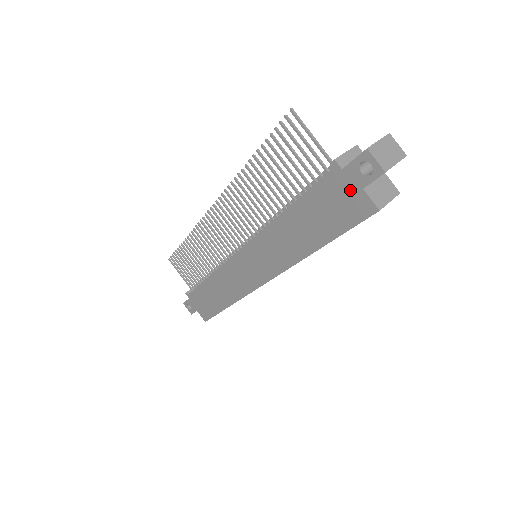
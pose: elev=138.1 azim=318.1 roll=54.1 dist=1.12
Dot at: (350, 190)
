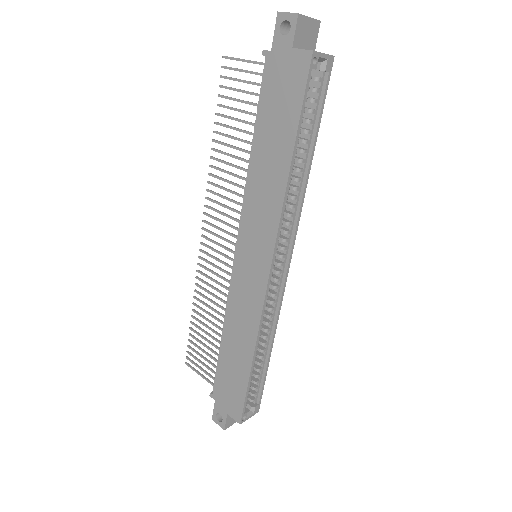
Dot at: (285, 61)
